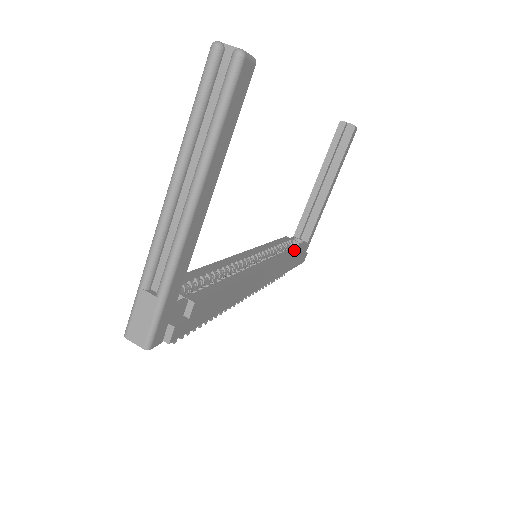
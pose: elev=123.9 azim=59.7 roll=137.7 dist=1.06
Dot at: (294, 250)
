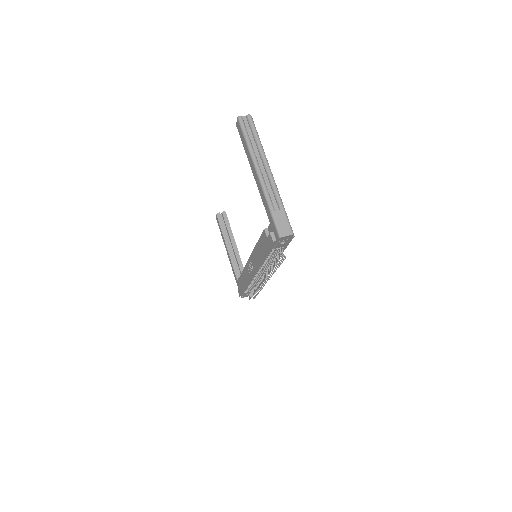
Dot at: occluded
